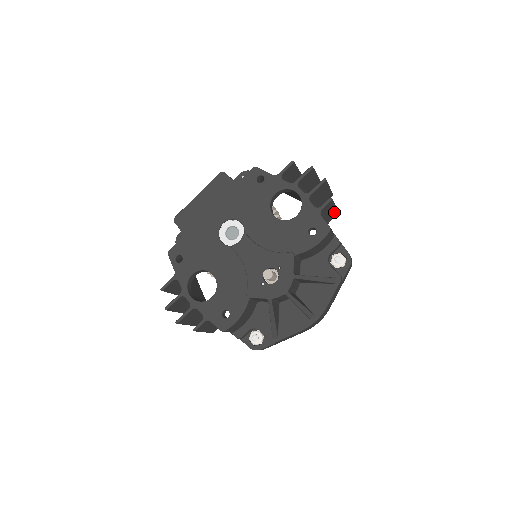
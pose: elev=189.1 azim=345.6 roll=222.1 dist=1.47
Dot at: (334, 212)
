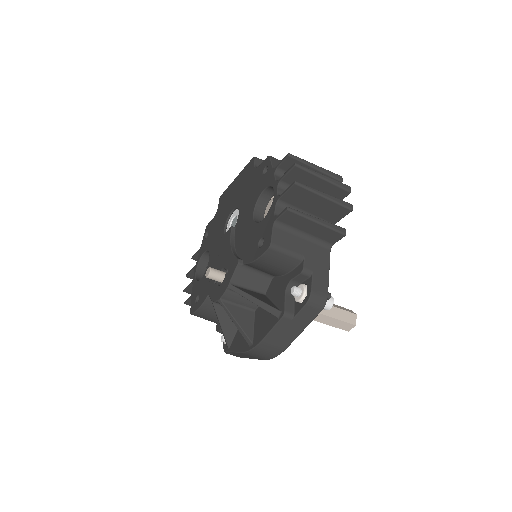
Dot at: (327, 231)
